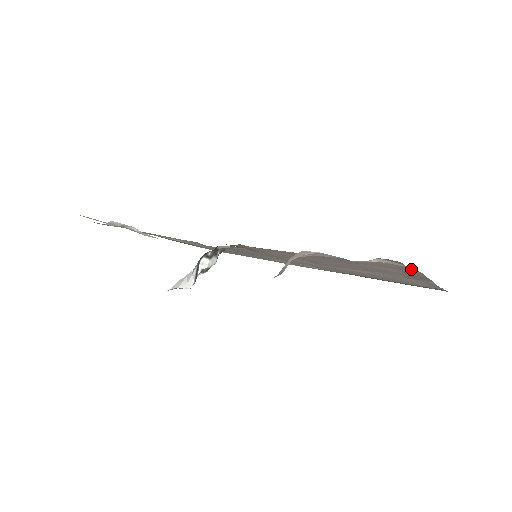
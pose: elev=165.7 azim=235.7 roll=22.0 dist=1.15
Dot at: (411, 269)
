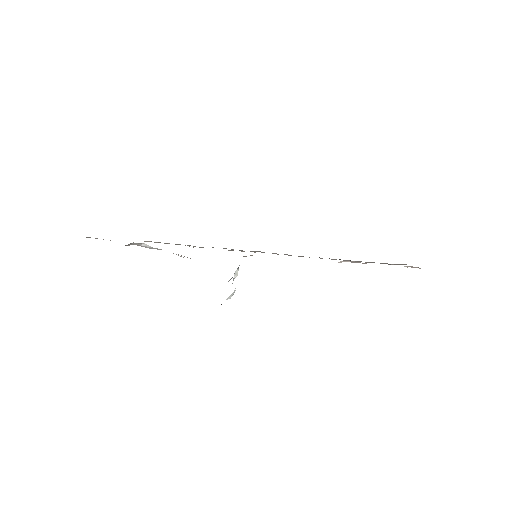
Dot at: occluded
